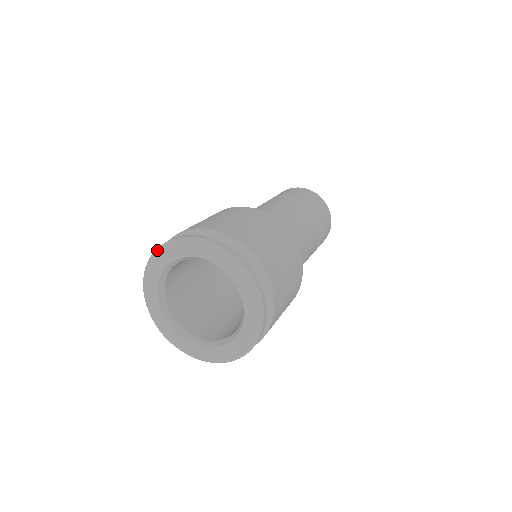
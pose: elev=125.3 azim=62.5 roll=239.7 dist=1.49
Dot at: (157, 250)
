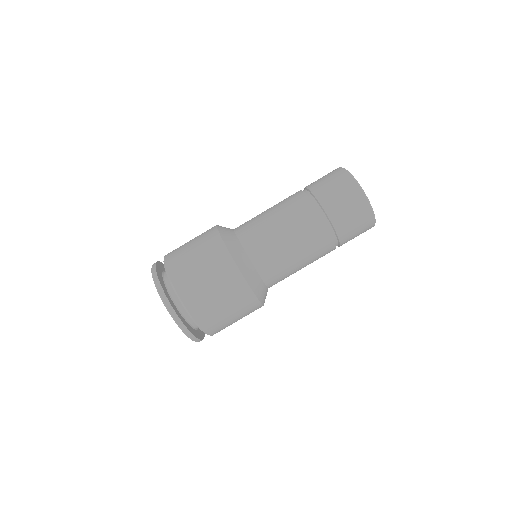
Dot at: occluded
